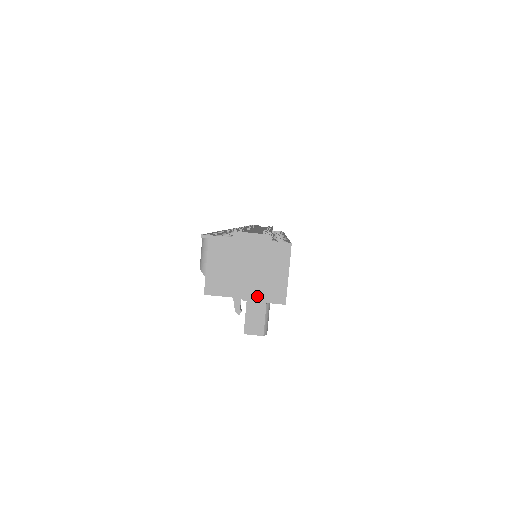
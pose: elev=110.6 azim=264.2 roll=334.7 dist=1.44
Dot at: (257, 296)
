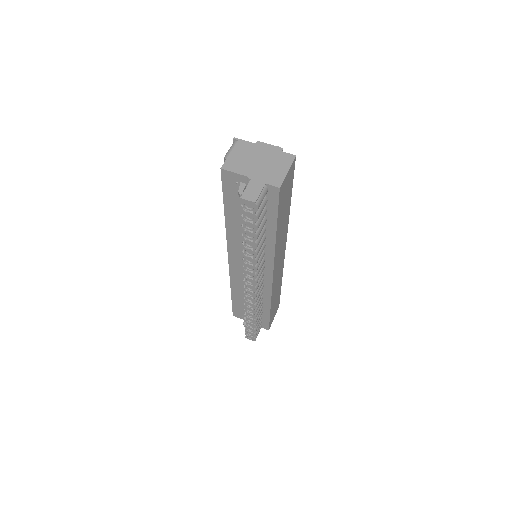
Dot at: (260, 178)
